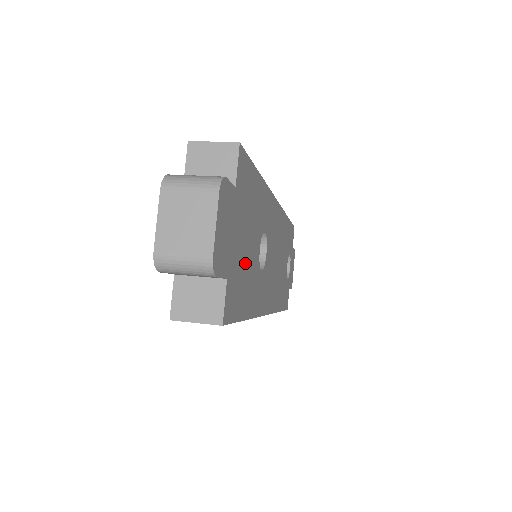
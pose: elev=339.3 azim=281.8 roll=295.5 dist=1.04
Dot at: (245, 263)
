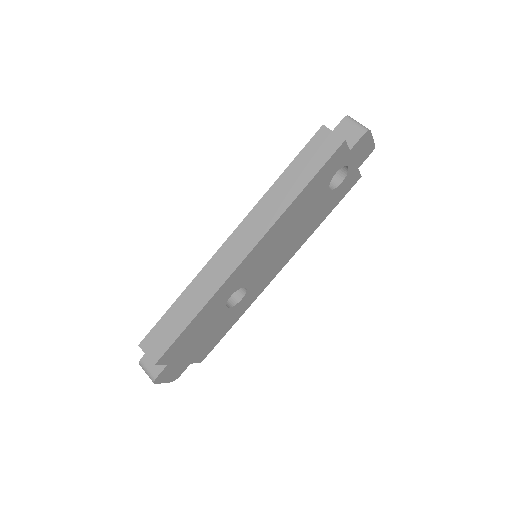
Dot at: (208, 337)
